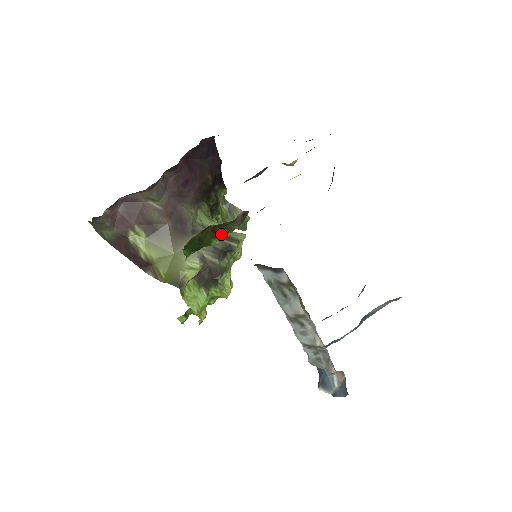
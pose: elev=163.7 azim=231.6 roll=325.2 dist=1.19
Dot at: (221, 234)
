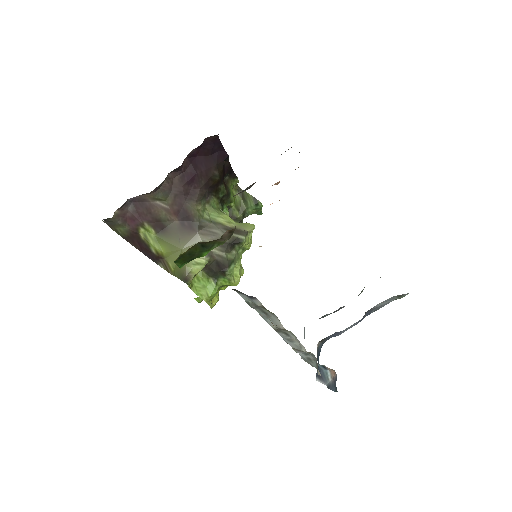
Dot at: (211, 247)
